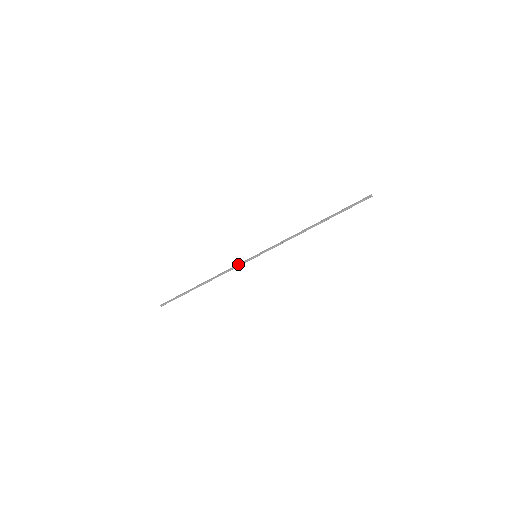
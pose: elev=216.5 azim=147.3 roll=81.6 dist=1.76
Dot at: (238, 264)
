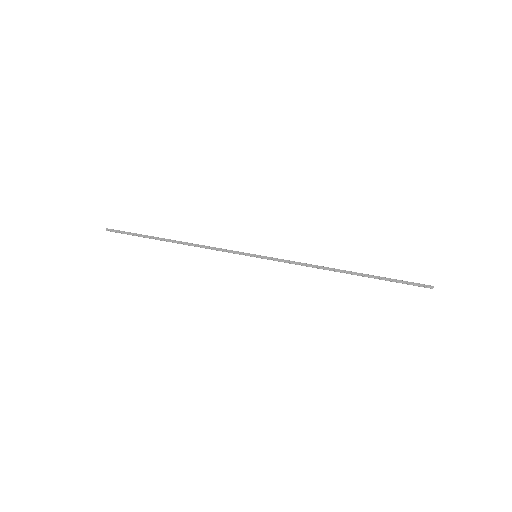
Dot at: (229, 250)
